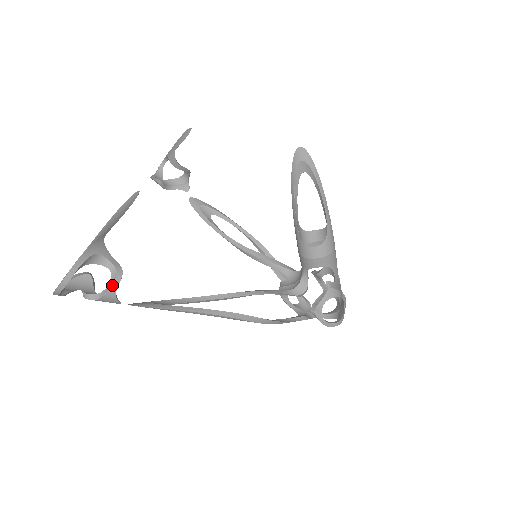
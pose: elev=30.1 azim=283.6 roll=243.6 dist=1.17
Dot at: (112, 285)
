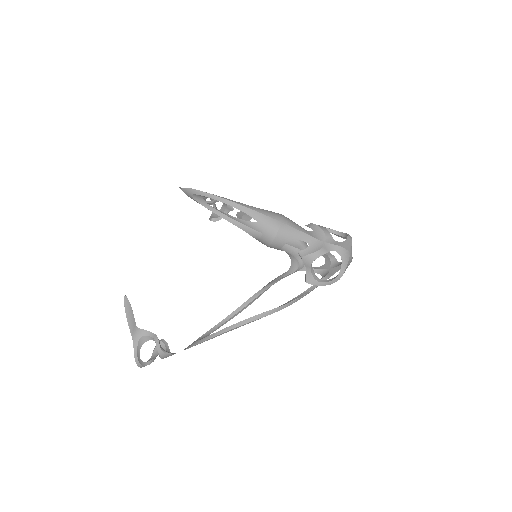
Dot at: (158, 350)
